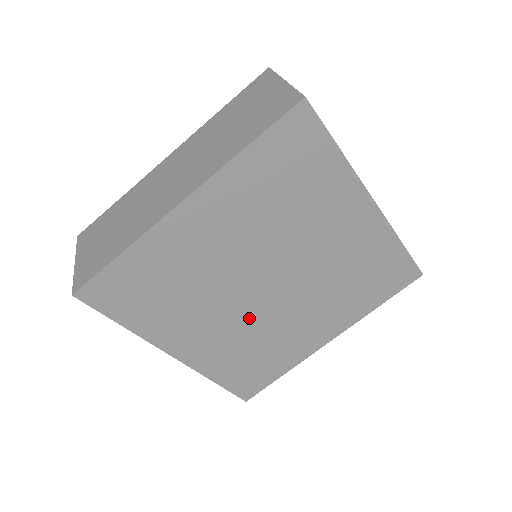
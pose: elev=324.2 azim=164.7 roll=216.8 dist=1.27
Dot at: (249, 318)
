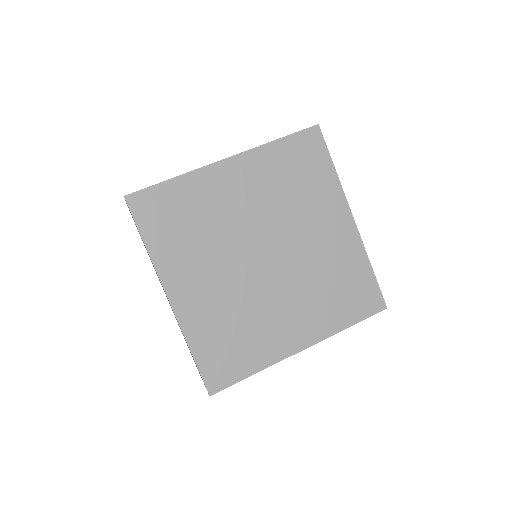
Dot at: (242, 286)
